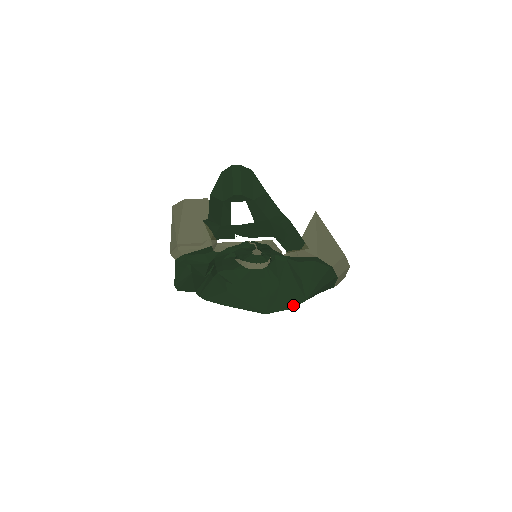
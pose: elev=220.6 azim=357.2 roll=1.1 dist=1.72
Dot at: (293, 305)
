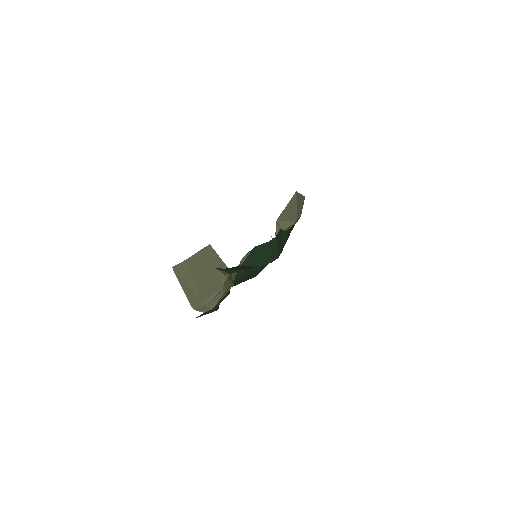
Dot at: occluded
